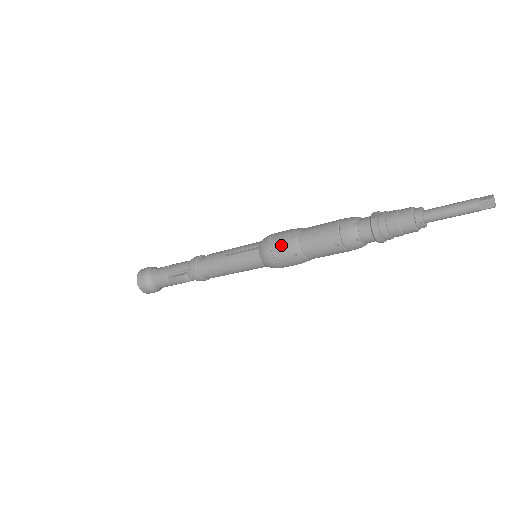
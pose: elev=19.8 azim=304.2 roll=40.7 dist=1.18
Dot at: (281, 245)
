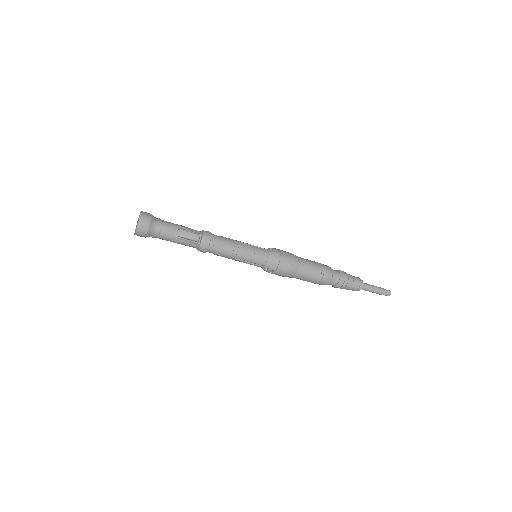
Dot at: (288, 255)
